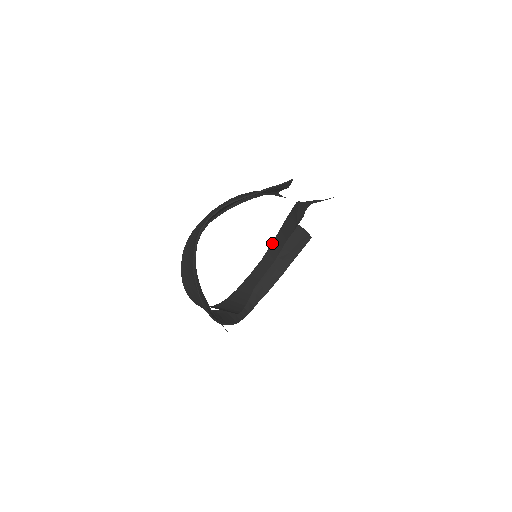
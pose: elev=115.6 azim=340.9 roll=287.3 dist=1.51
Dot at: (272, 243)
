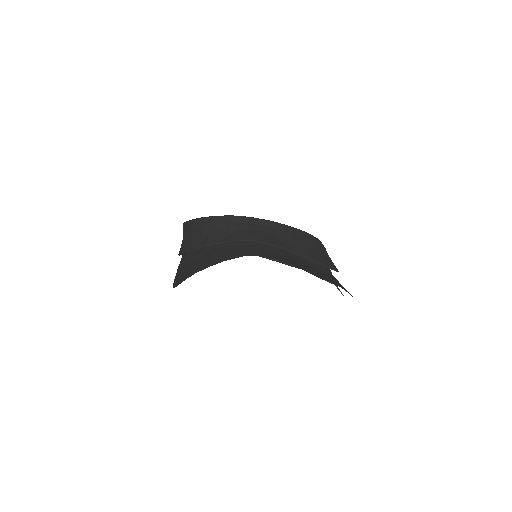
Dot at: occluded
